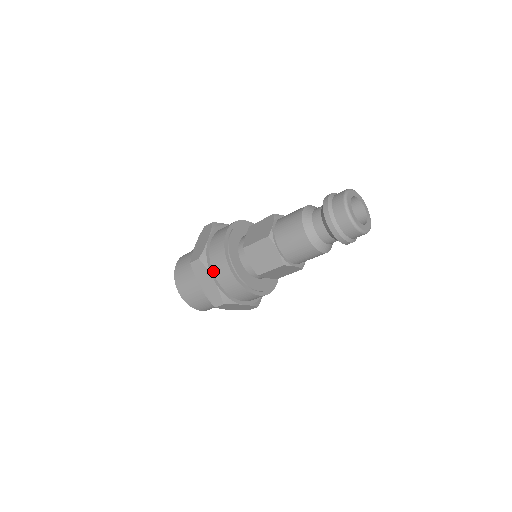
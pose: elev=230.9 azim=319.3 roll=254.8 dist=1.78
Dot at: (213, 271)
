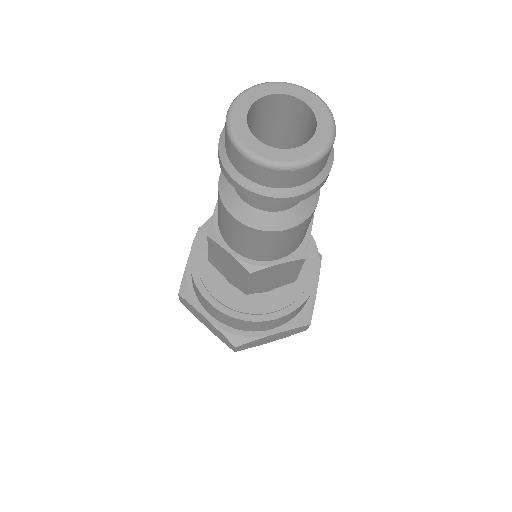
Dot at: (201, 305)
